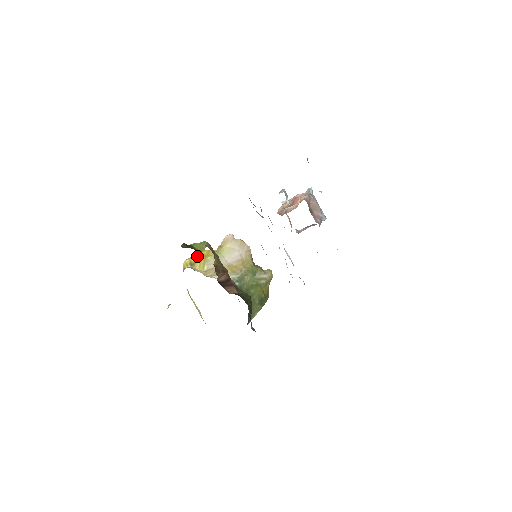
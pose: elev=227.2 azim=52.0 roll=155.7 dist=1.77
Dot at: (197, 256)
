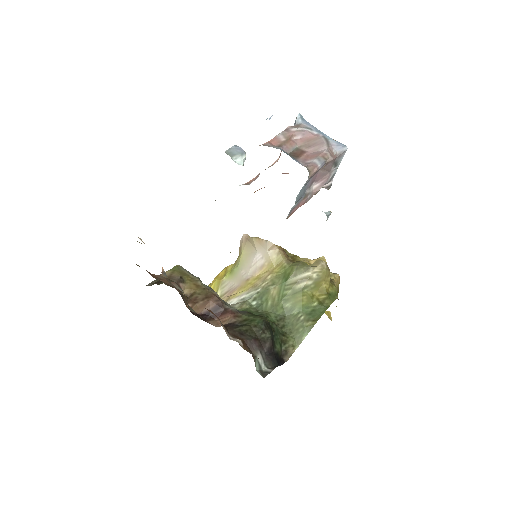
Dot at: (212, 281)
